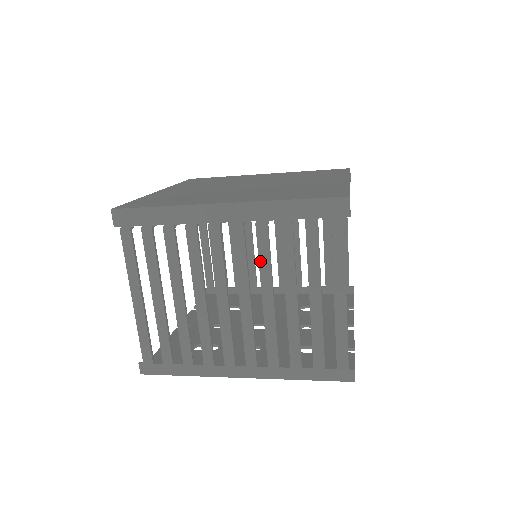
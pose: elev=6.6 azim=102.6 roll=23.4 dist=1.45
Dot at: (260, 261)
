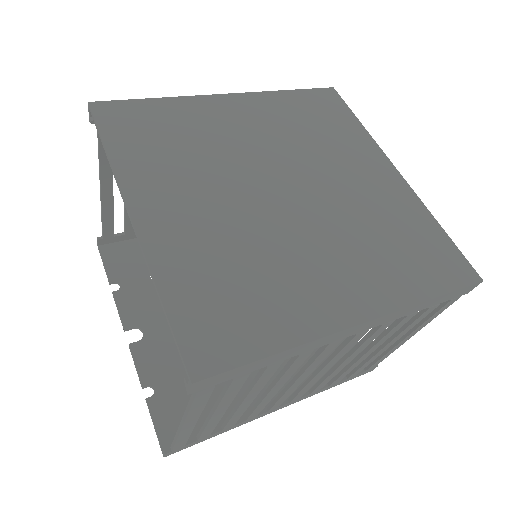
Dot at: (361, 346)
